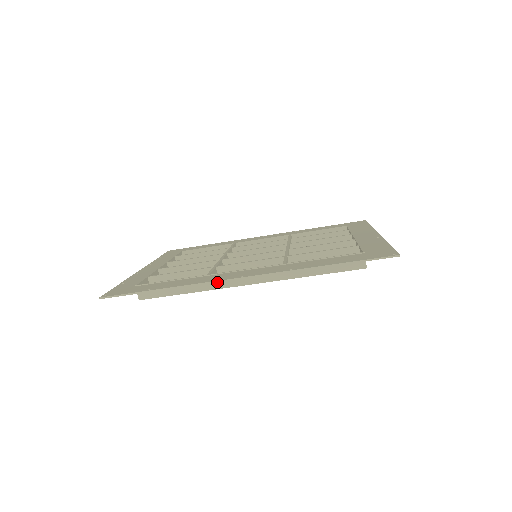
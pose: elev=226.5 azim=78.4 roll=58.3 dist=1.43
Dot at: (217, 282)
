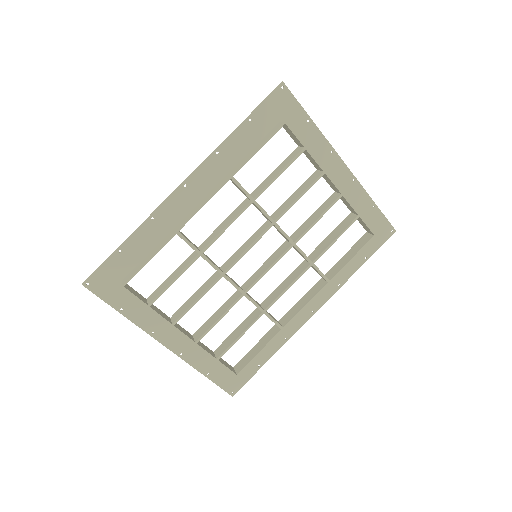
Dot at: (181, 224)
